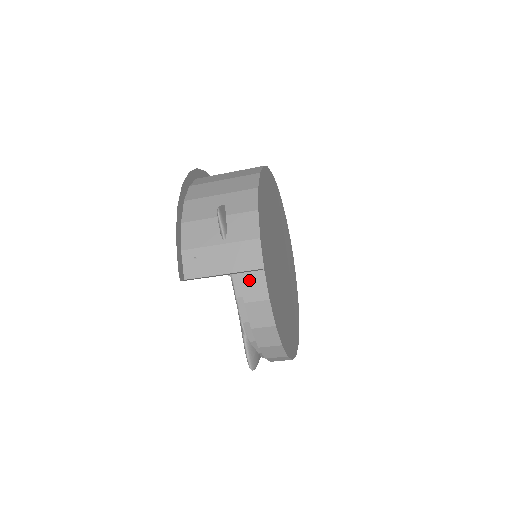
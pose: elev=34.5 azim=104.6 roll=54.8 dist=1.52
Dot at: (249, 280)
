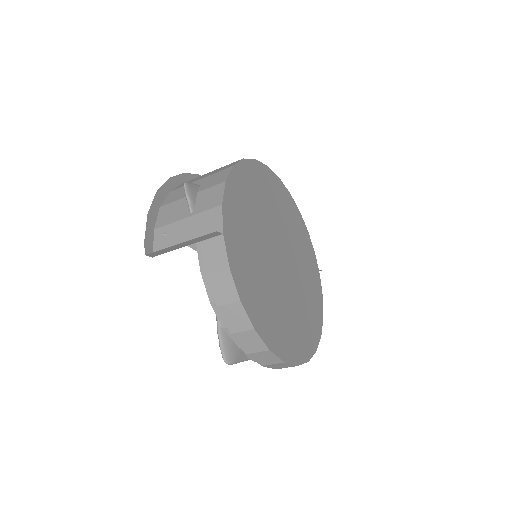
Dot at: (210, 248)
